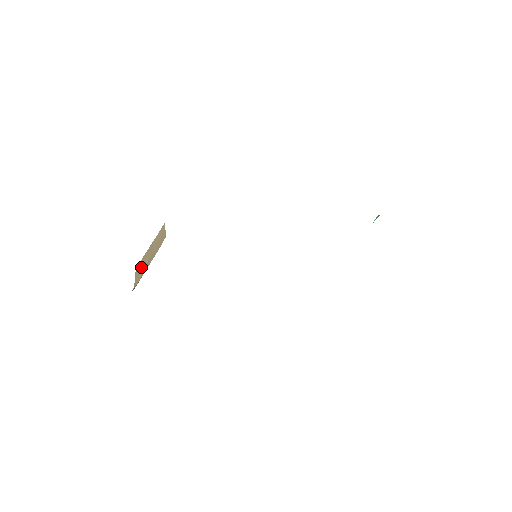
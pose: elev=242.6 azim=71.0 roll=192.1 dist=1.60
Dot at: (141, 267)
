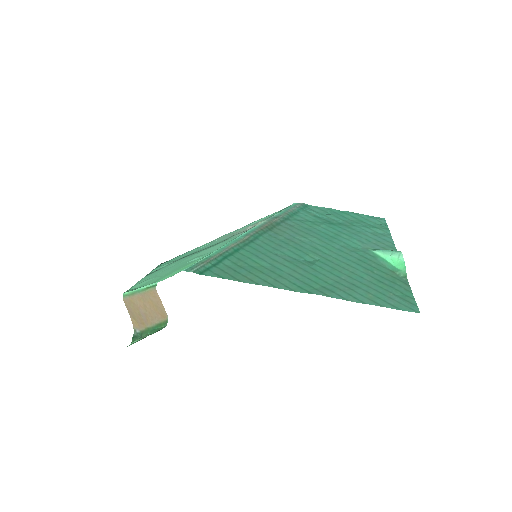
Dot at: (135, 311)
